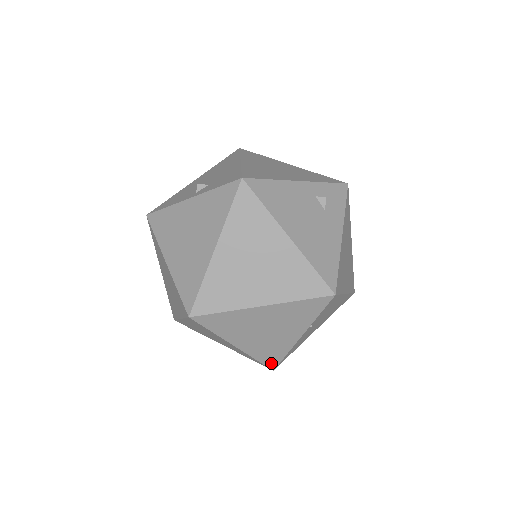
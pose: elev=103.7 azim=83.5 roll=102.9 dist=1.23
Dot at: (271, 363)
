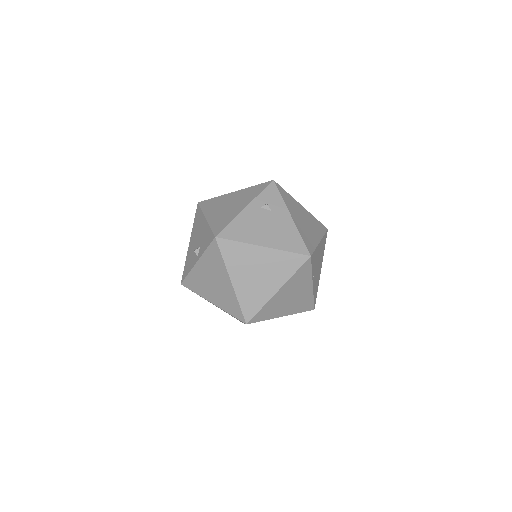
Dot at: (309, 308)
